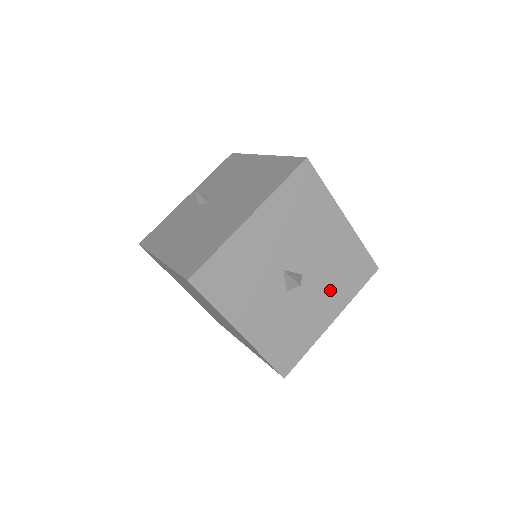
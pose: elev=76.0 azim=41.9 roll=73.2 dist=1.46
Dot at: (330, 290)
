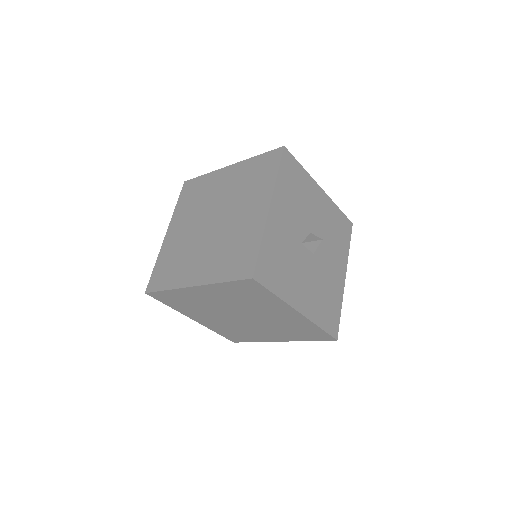
Dot at: (314, 292)
